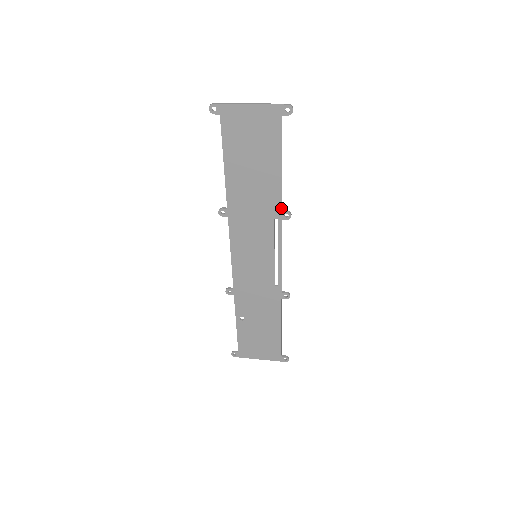
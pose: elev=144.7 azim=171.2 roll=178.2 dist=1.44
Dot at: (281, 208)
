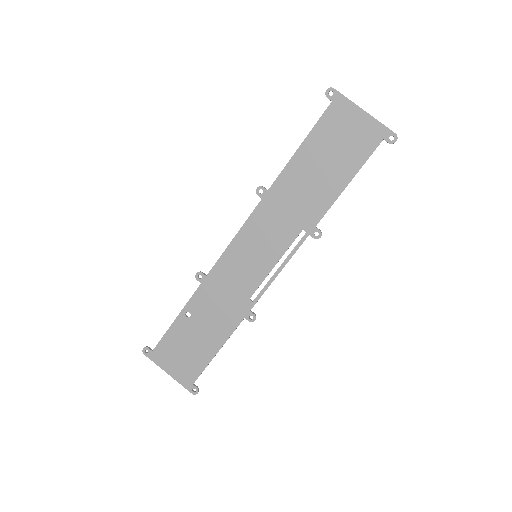
Dot at: (317, 223)
